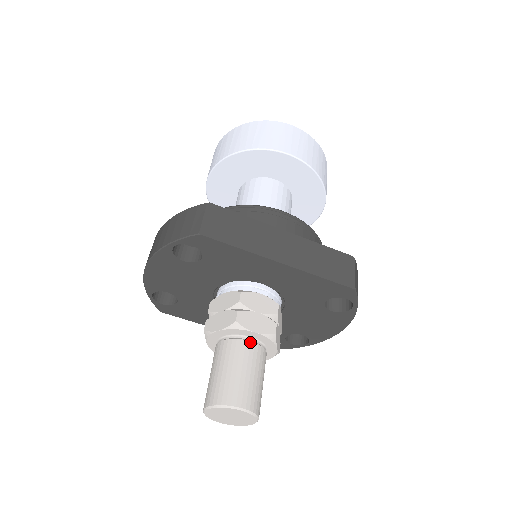
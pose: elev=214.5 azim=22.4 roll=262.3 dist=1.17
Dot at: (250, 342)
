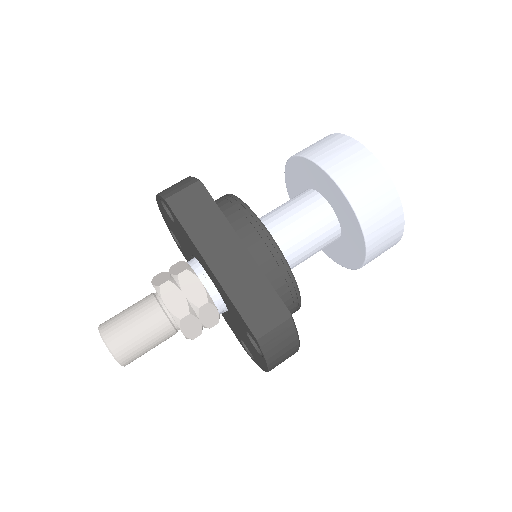
Dot at: (161, 310)
